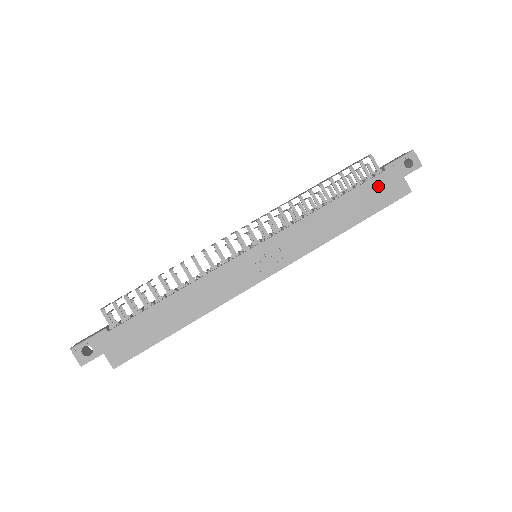
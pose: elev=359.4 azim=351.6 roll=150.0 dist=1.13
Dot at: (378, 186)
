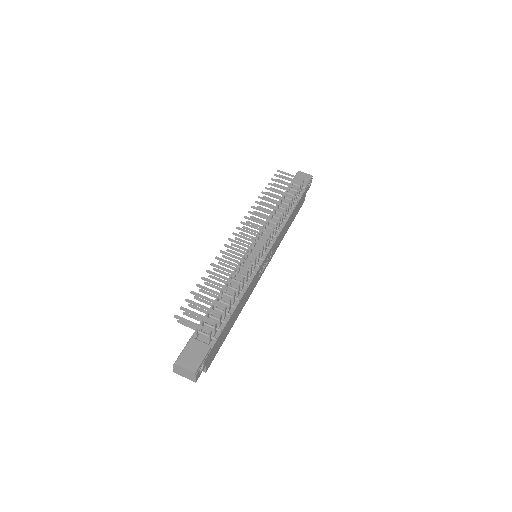
Dot at: (301, 201)
